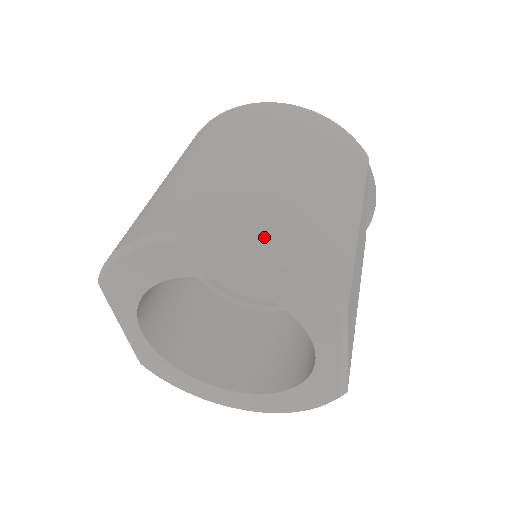
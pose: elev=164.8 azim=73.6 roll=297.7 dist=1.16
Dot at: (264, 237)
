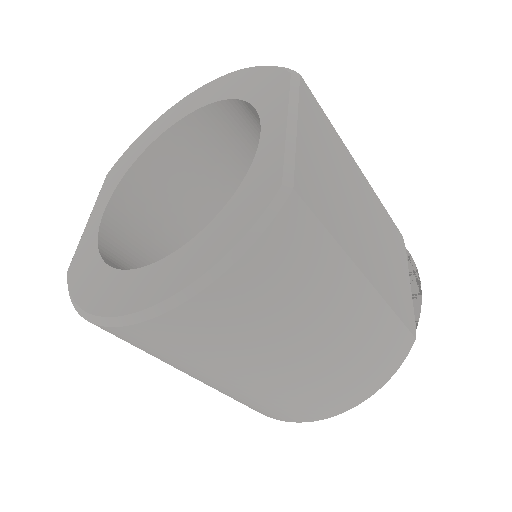
Dot at: occluded
